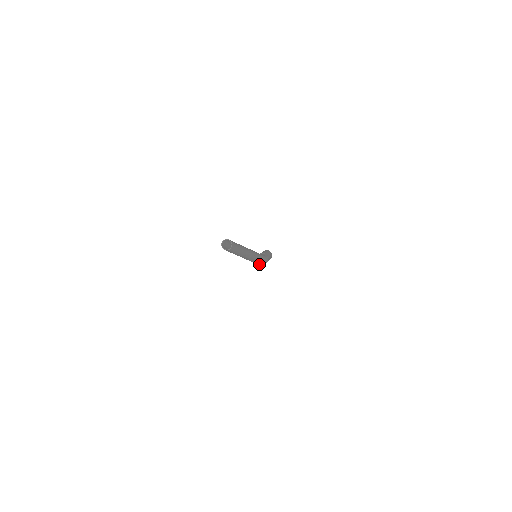
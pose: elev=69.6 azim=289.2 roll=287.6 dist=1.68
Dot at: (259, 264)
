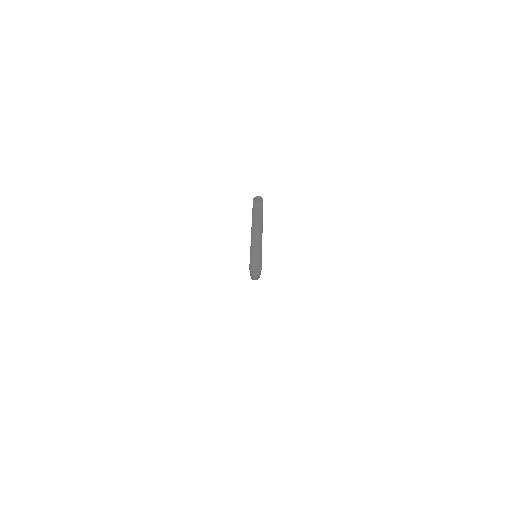
Dot at: (253, 268)
